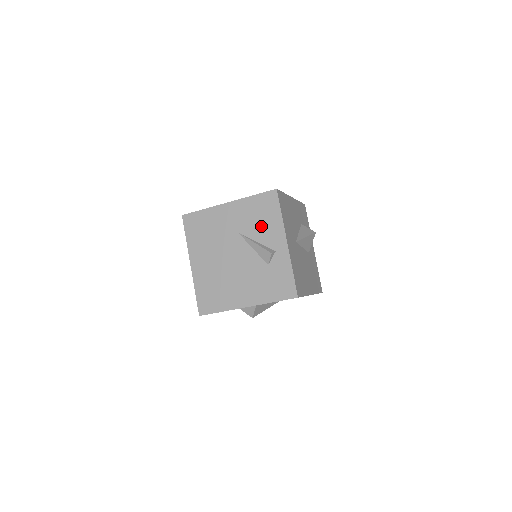
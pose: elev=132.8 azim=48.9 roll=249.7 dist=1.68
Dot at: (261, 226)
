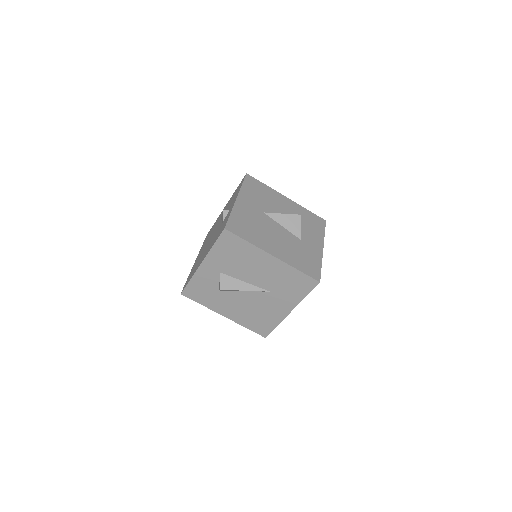
Dot at: occluded
